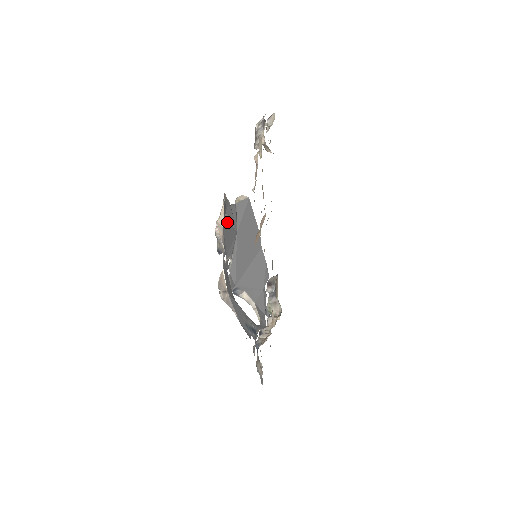
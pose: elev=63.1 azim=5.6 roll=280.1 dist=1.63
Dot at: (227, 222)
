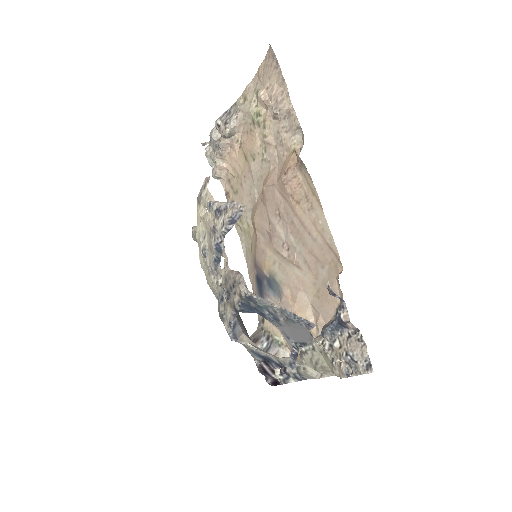
Dot at: occluded
